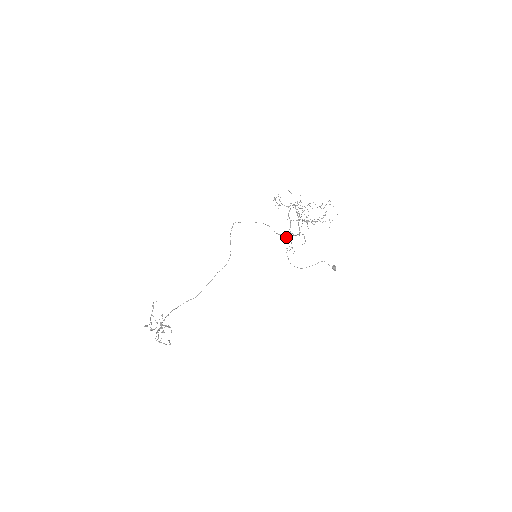
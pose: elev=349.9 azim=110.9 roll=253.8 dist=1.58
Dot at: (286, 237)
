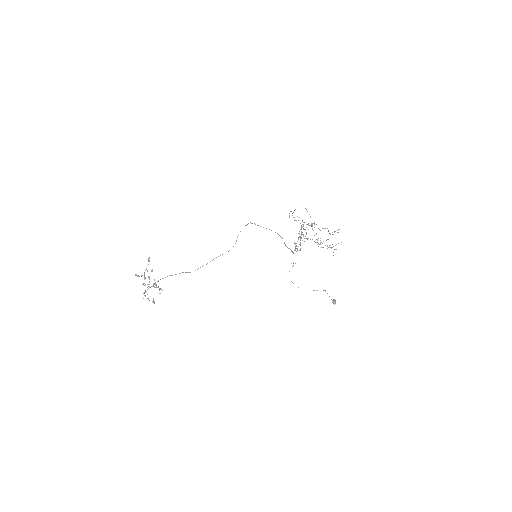
Dot at: (292, 252)
